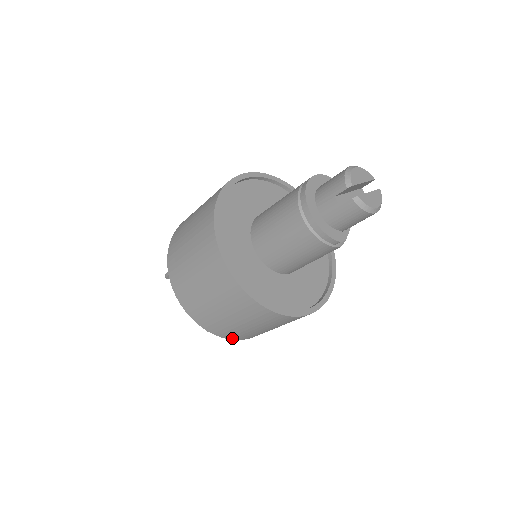
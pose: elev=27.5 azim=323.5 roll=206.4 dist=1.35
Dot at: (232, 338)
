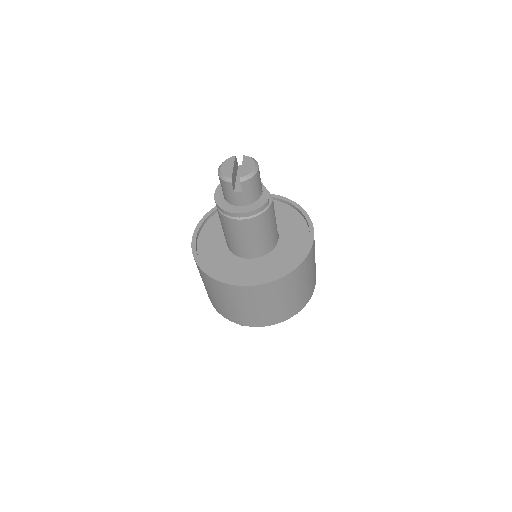
Dot at: (307, 301)
